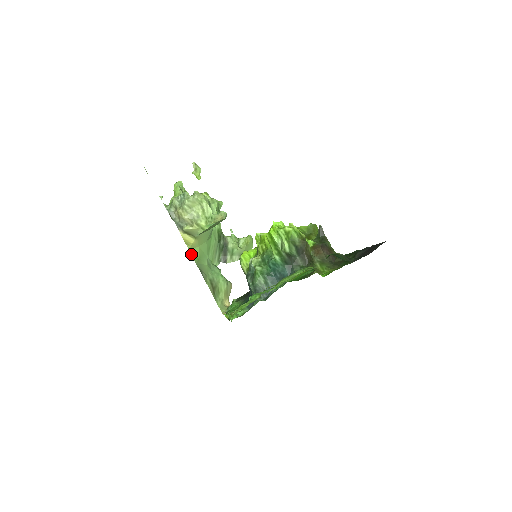
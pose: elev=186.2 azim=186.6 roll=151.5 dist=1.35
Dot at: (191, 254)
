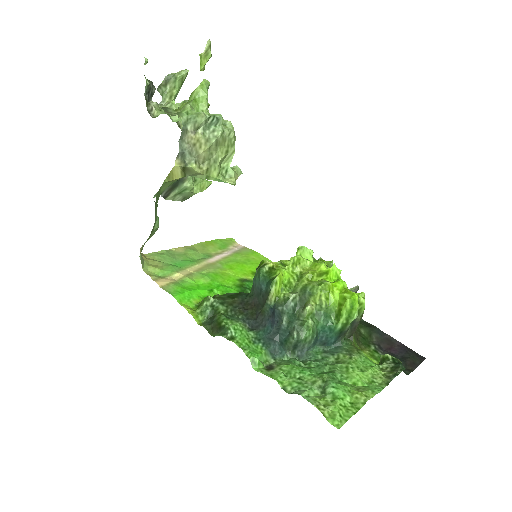
Dot at: occluded
